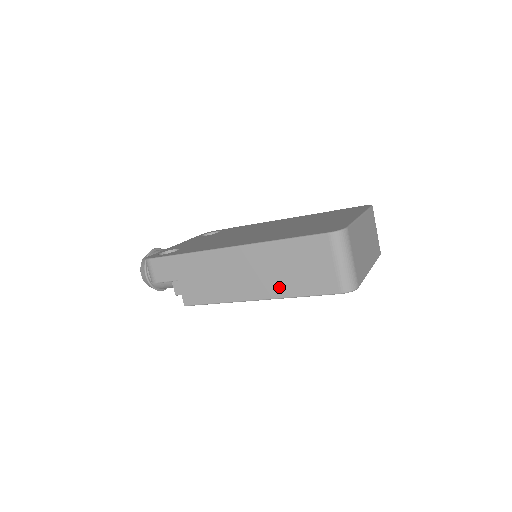
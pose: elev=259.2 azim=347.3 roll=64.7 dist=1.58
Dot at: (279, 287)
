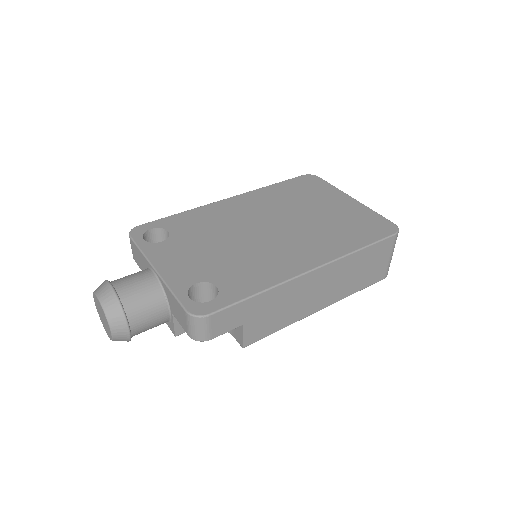
Dot at: (344, 291)
